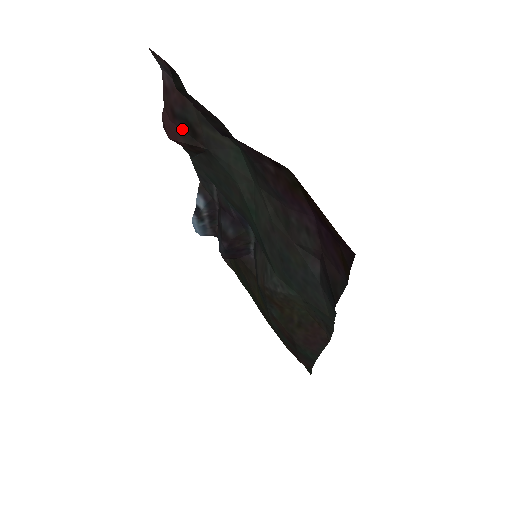
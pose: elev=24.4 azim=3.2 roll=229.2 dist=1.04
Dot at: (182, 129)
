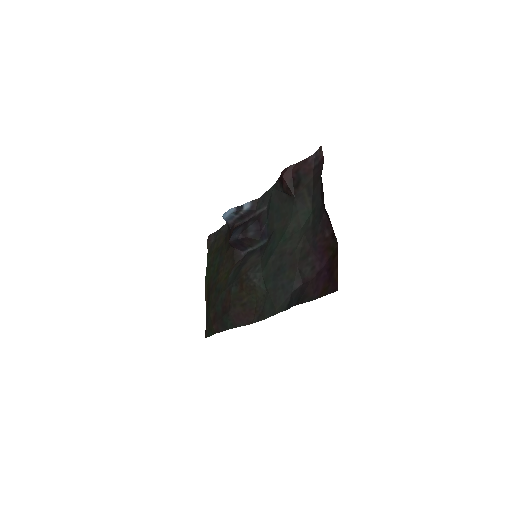
Dot at: (293, 179)
